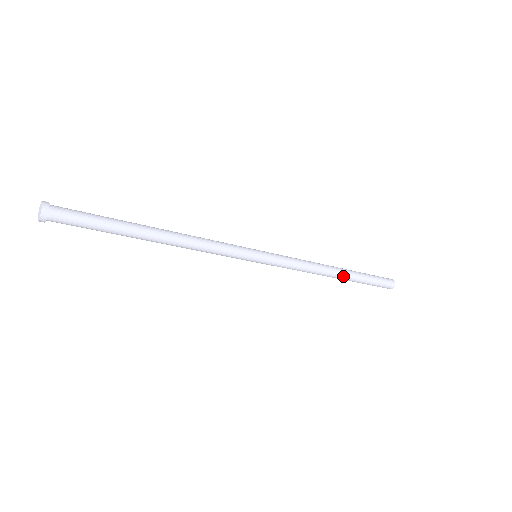
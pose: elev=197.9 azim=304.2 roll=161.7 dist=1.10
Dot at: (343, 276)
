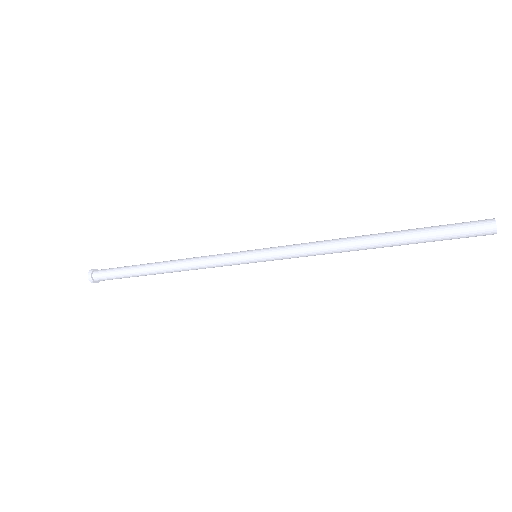
Dot at: (381, 246)
